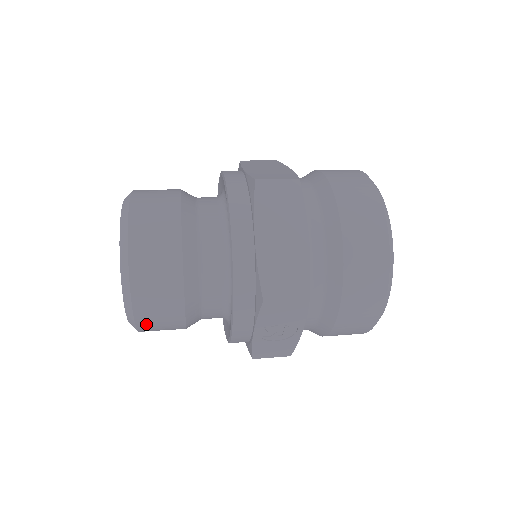
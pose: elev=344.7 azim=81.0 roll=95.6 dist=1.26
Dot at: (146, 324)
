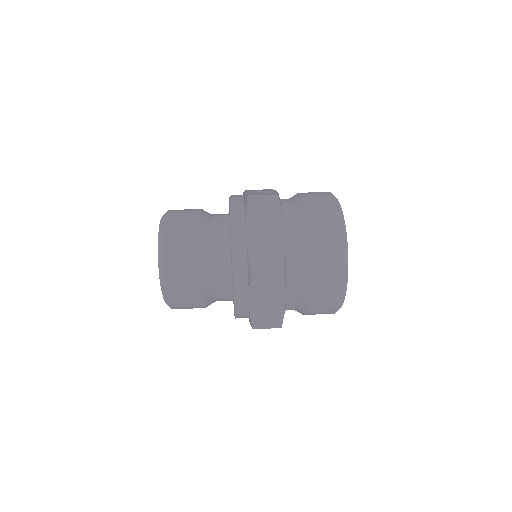
Dot at: occluded
